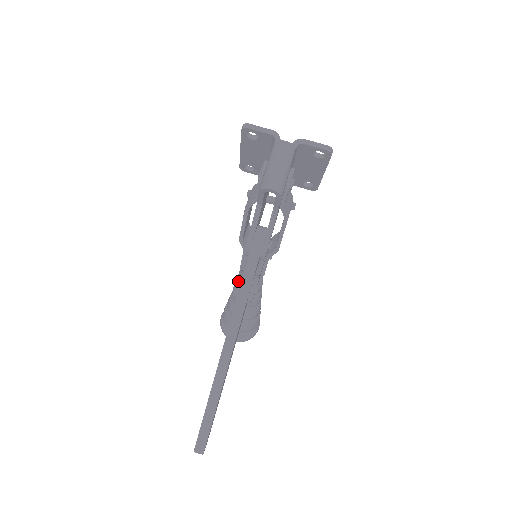
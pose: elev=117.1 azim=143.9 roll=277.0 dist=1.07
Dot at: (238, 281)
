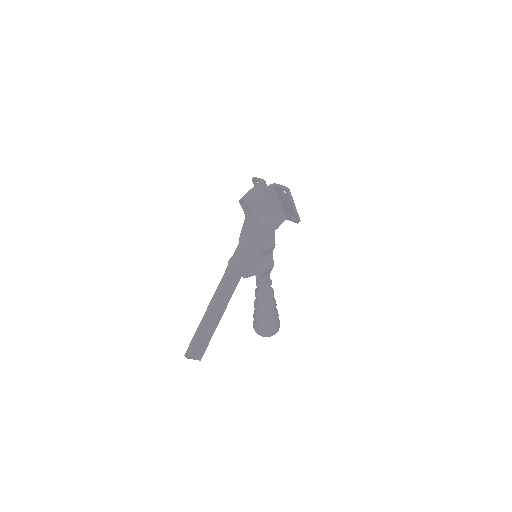
Dot at: (231, 258)
